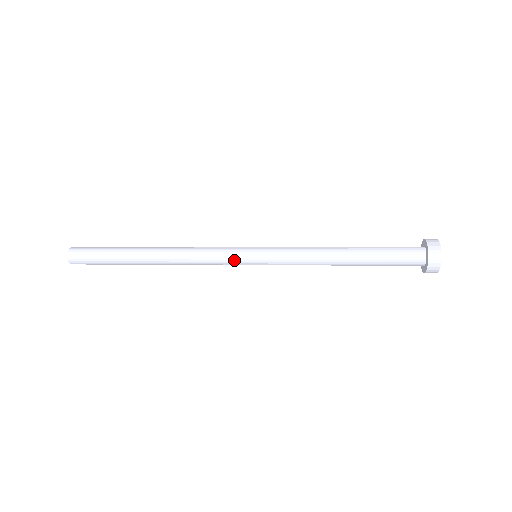
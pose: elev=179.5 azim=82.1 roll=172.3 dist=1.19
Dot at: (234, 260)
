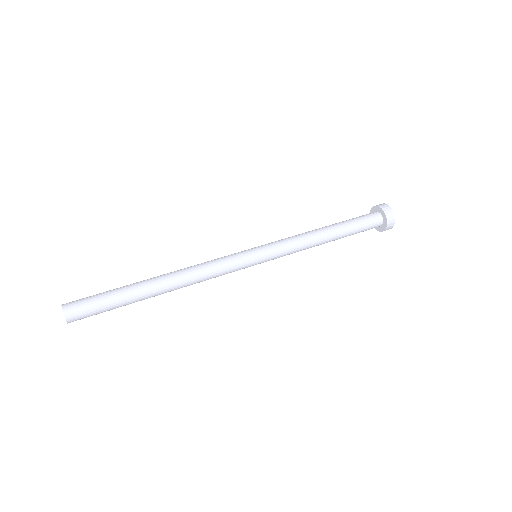
Dot at: (242, 268)
